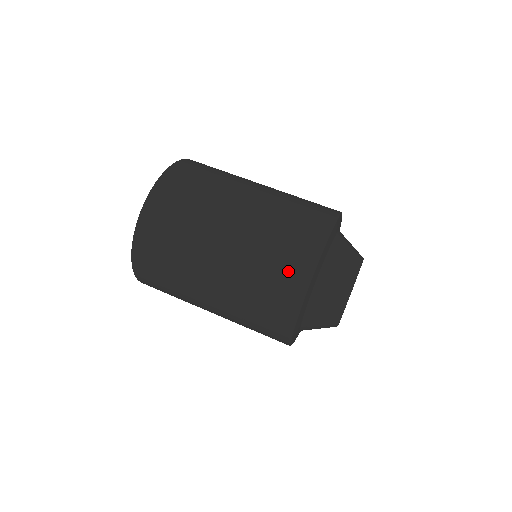
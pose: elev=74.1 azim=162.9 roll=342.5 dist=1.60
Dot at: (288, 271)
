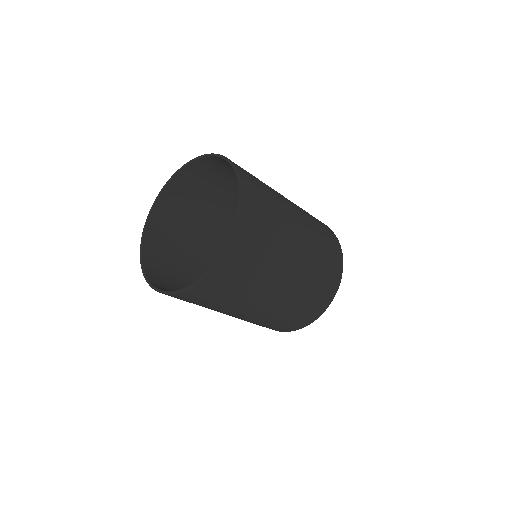
Dot at: (314, 308)
